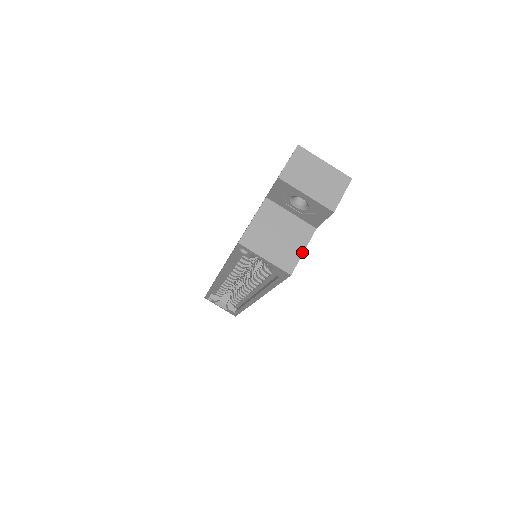
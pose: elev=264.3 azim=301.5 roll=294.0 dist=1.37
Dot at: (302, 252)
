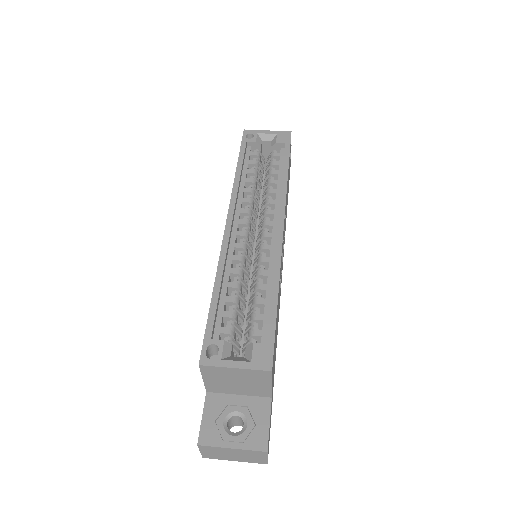
Dot at: occluded
